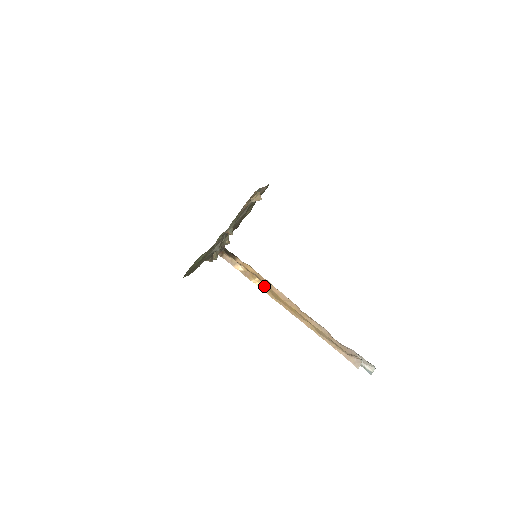
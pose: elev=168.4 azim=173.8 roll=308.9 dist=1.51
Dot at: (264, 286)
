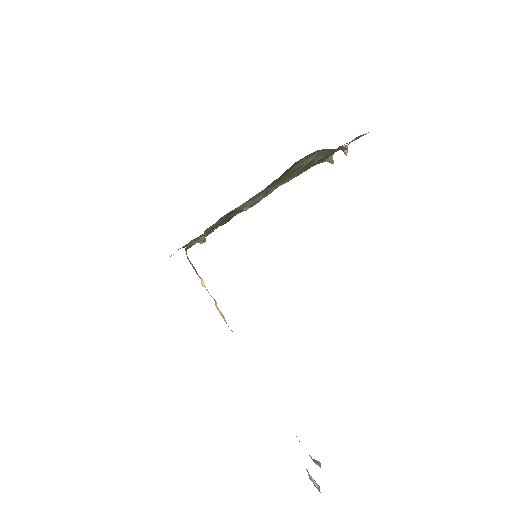
Dot at: occluded
